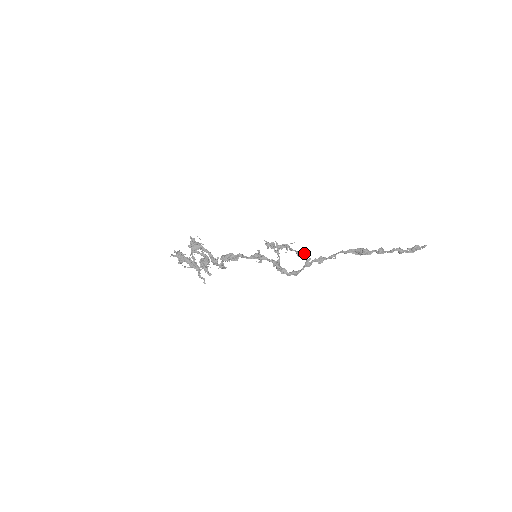
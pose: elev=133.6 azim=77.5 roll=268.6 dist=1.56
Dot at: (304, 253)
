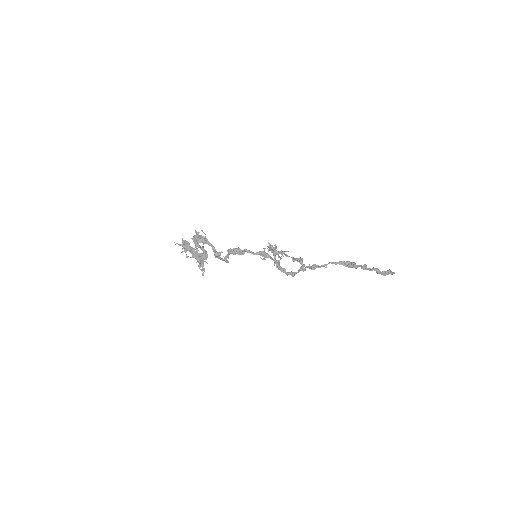
Dot at: (300, 259)
